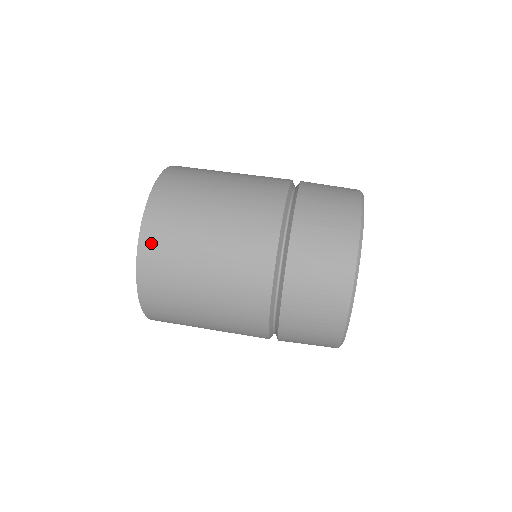
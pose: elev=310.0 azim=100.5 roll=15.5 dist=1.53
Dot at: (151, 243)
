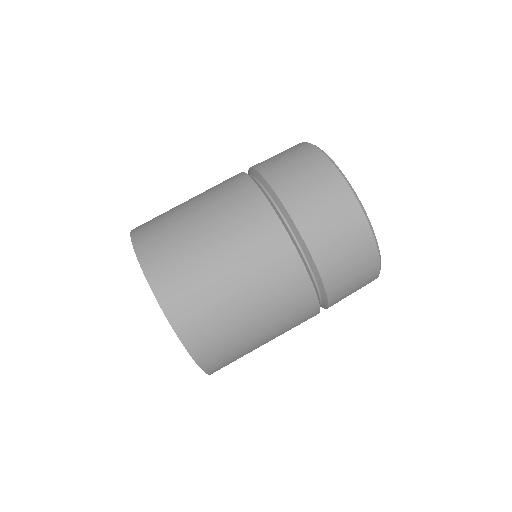
Dot at: (161, 277)
